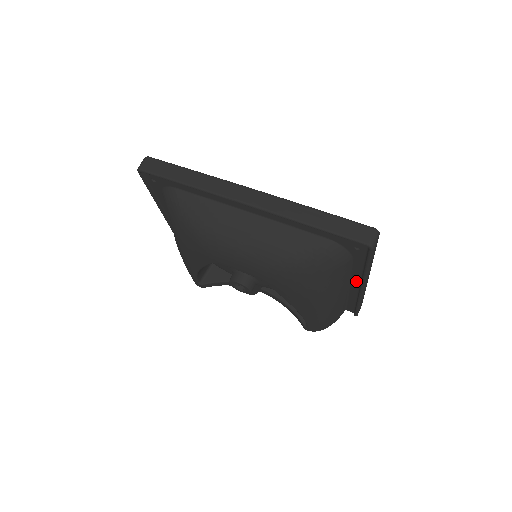
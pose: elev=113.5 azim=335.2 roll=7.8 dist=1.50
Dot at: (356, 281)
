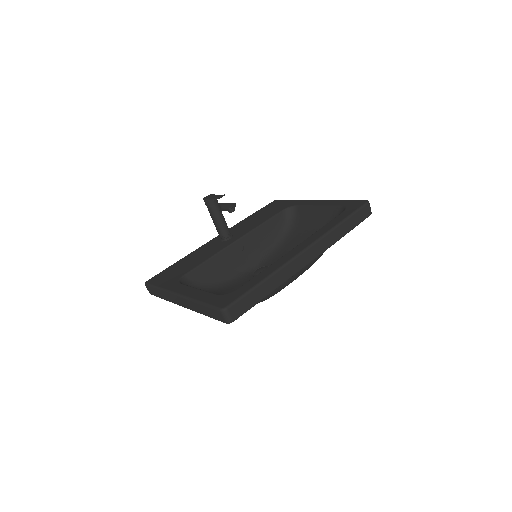
Dot at: occluded
